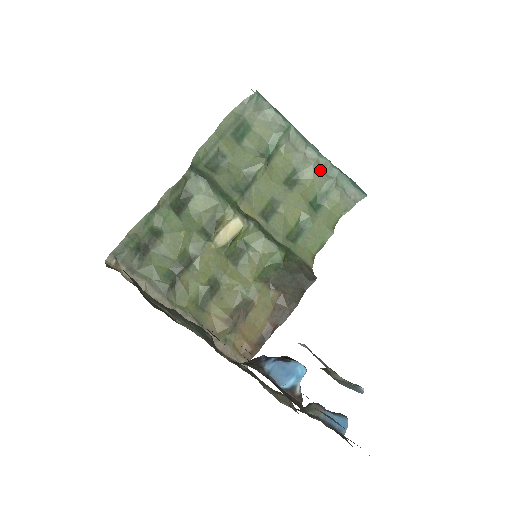
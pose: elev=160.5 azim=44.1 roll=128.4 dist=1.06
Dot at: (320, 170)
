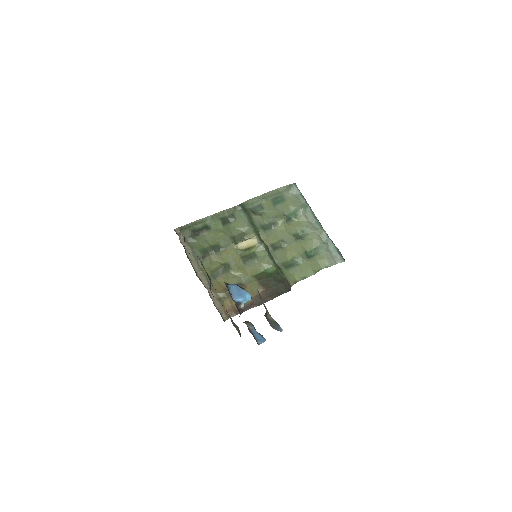
Dot at: (319, 236)
